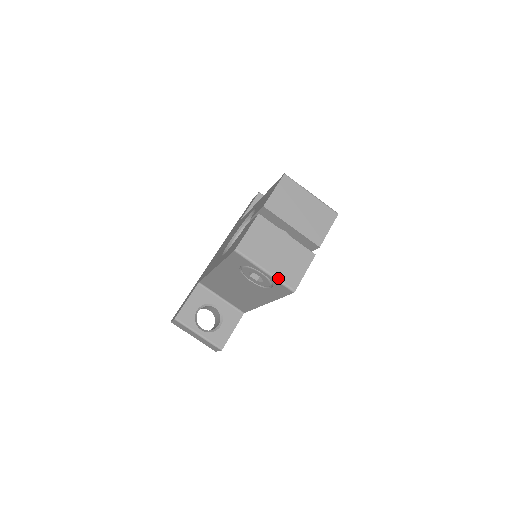
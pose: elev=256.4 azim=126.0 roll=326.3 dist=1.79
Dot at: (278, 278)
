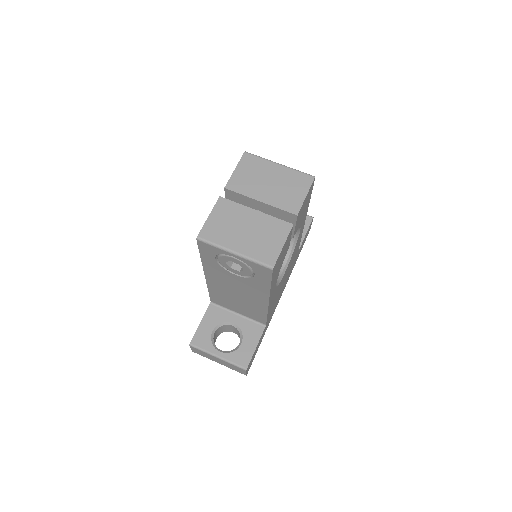
Dot at: (251, 257)
